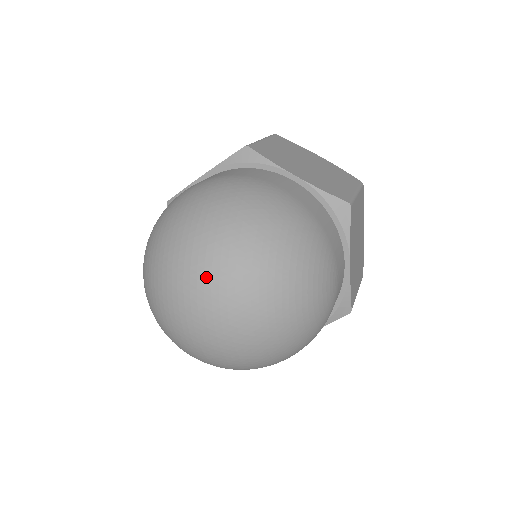
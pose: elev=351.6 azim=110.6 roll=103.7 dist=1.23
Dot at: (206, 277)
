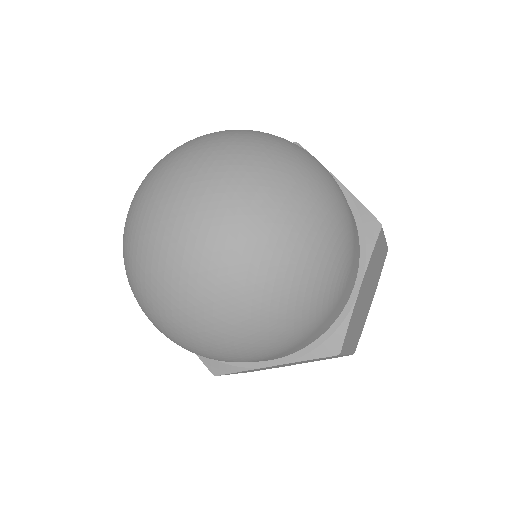
Dot at: (218, 173)
